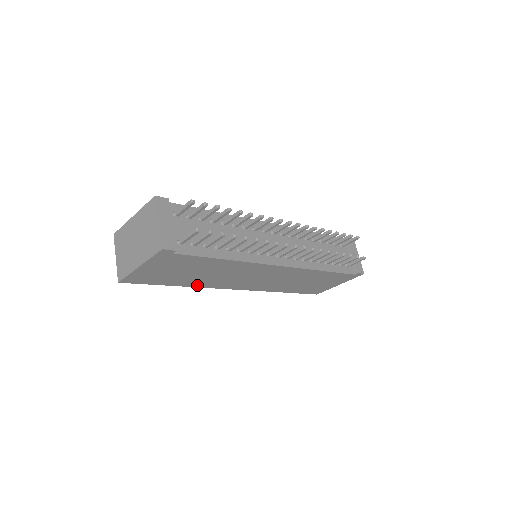
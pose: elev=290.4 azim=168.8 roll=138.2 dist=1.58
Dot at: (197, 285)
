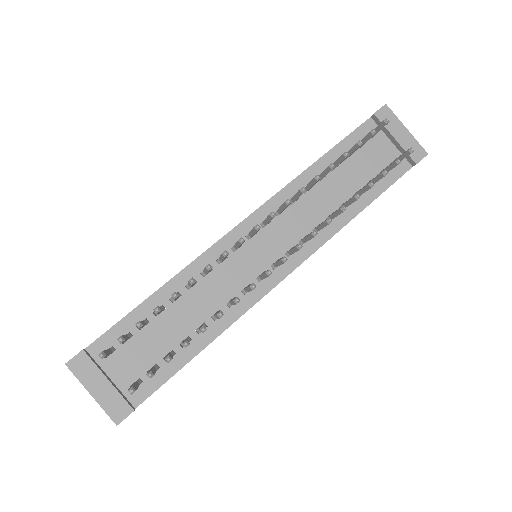
Dot at: occluded
